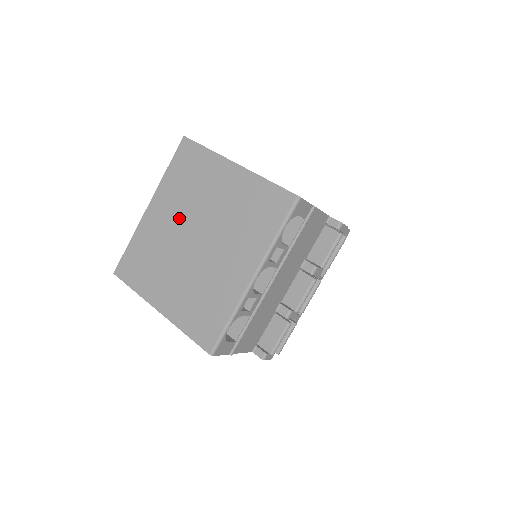
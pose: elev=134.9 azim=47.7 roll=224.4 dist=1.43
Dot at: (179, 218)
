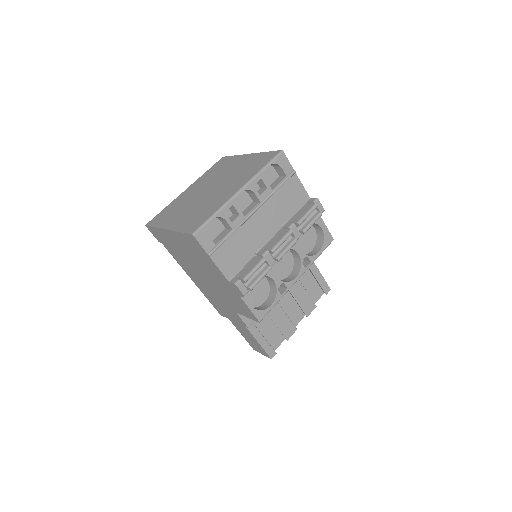
Dot at: (203, 186)
